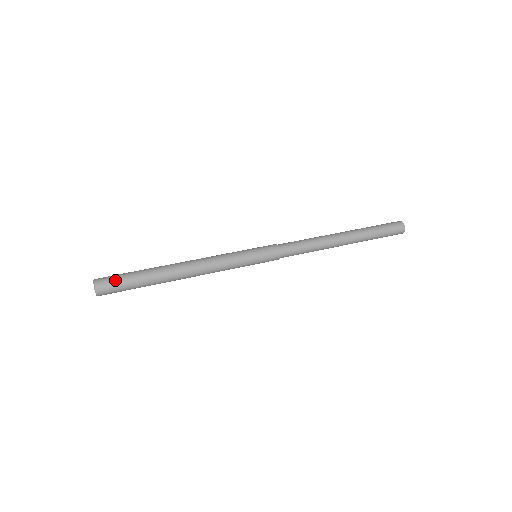
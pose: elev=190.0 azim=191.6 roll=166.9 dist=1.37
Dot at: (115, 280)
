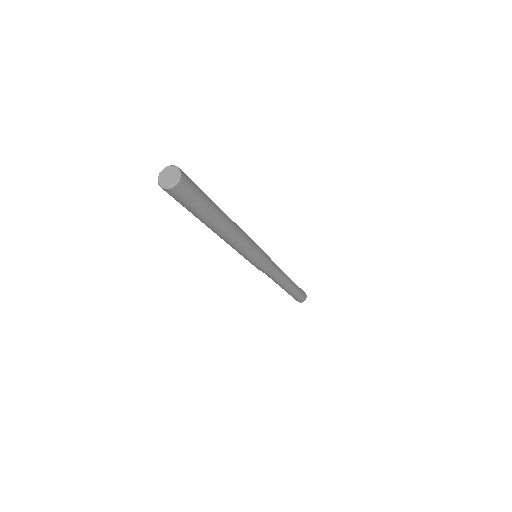
Dot at: (195, 185)
